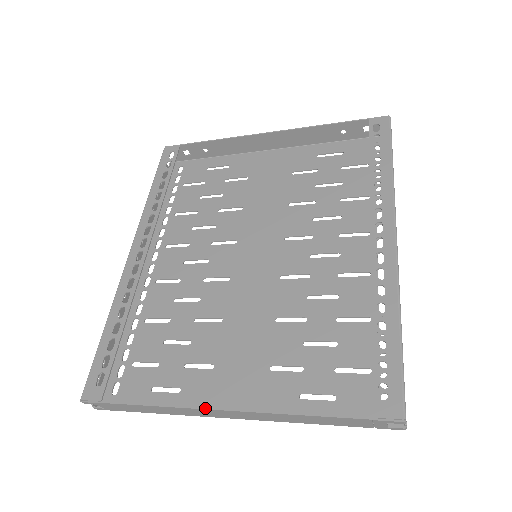
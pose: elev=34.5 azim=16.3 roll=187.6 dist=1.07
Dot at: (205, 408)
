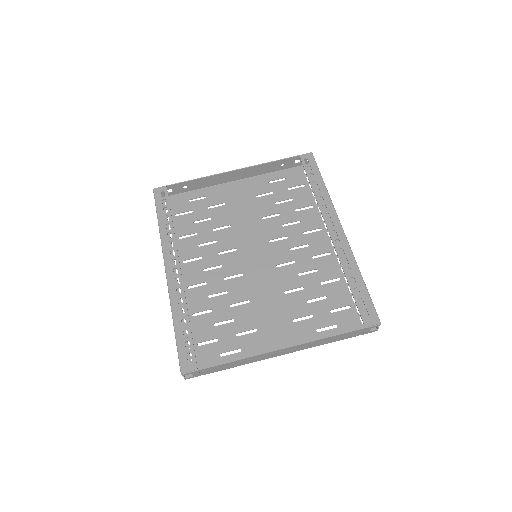
Dot at: (271, 351)
